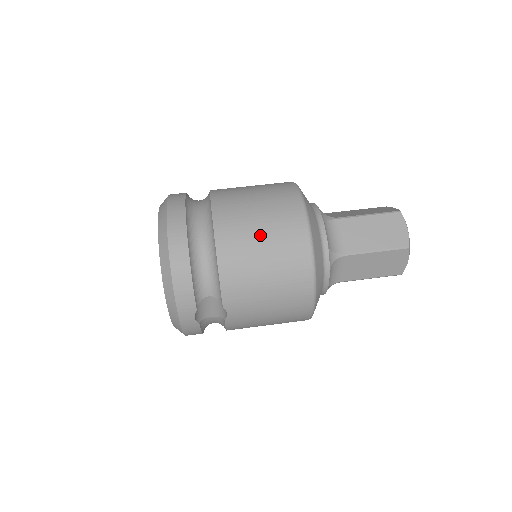
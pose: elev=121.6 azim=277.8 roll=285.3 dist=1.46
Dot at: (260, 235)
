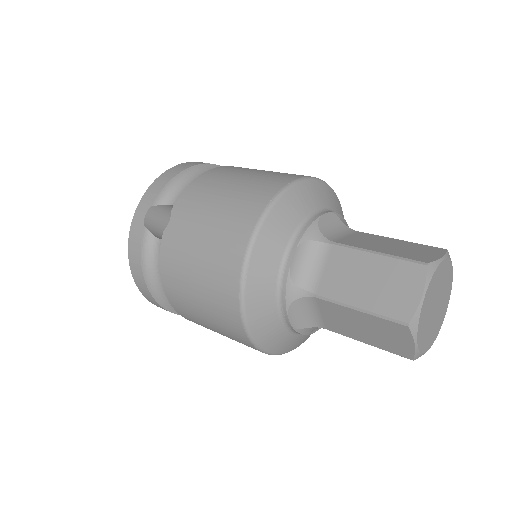
Dot at: (256, 171)
